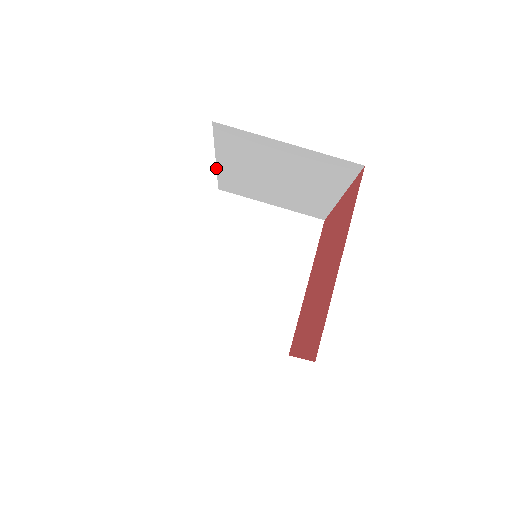
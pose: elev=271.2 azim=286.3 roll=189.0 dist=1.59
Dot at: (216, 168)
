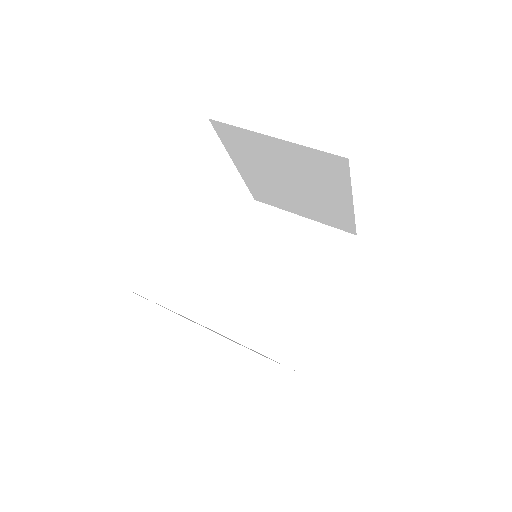
Dot at: (240, 174)
